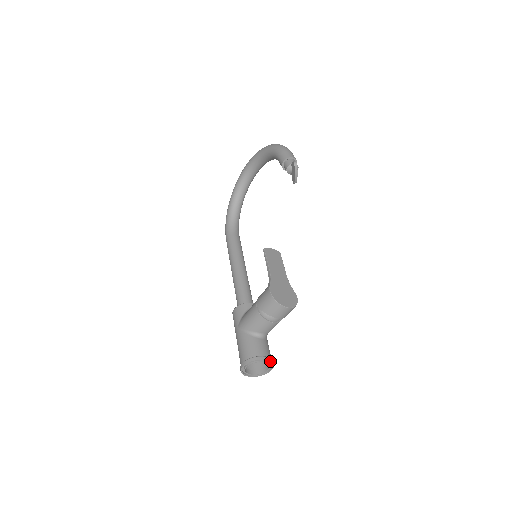
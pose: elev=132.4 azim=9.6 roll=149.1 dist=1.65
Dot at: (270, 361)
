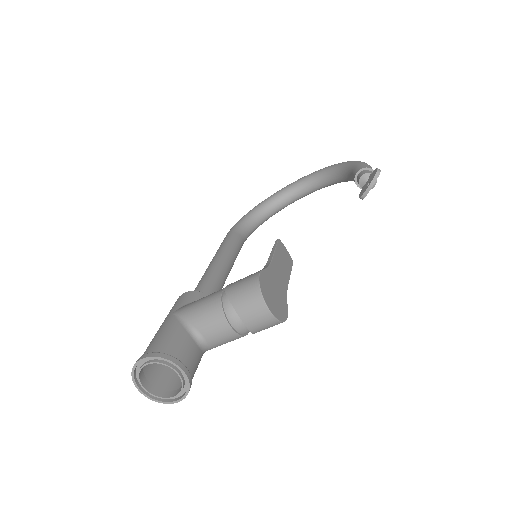
Dot at: (188, 379)
